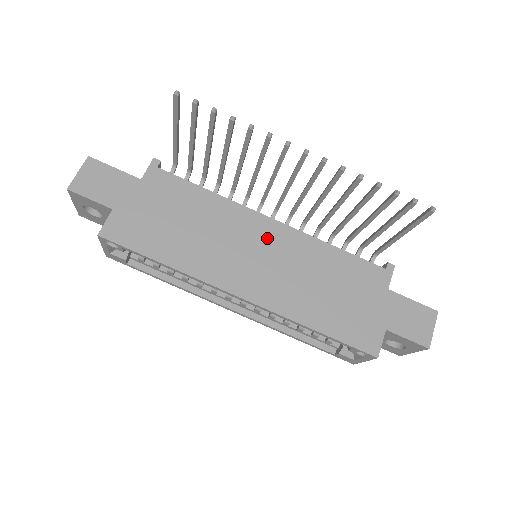
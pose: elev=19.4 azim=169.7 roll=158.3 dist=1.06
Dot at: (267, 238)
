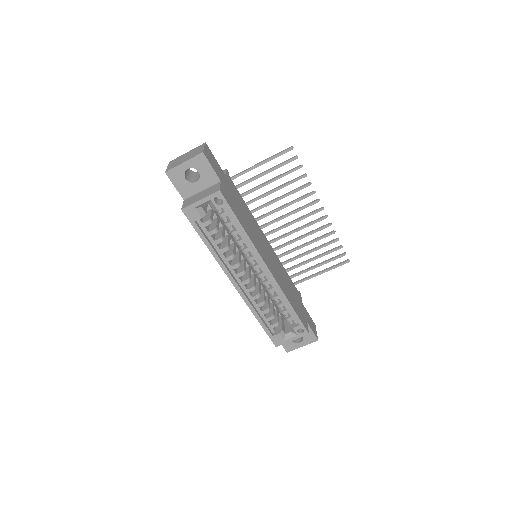
Dot at: (268, 247)
